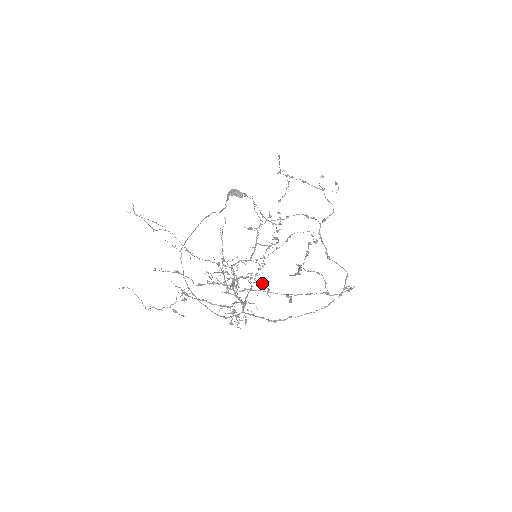
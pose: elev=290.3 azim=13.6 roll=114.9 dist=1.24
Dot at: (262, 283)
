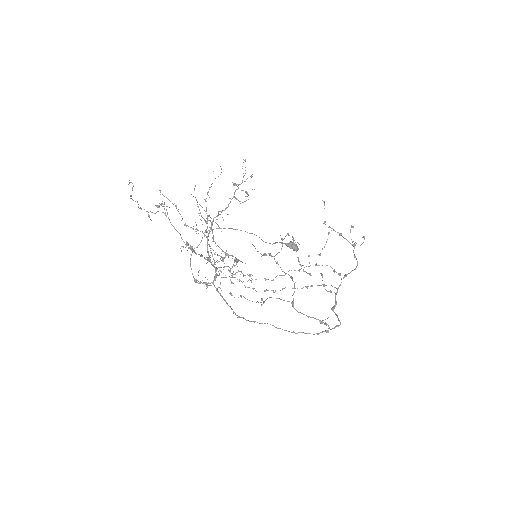
Dot at: (237, 259)
